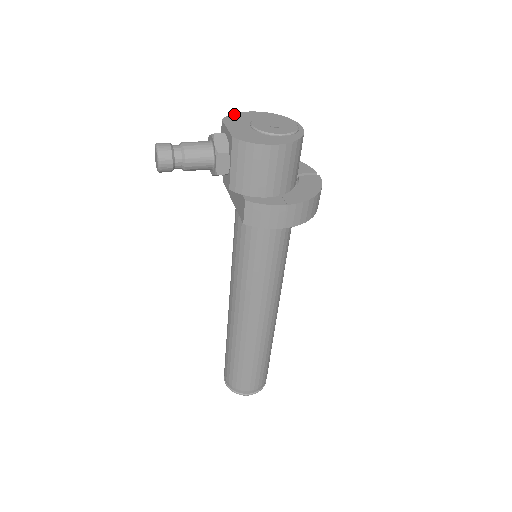
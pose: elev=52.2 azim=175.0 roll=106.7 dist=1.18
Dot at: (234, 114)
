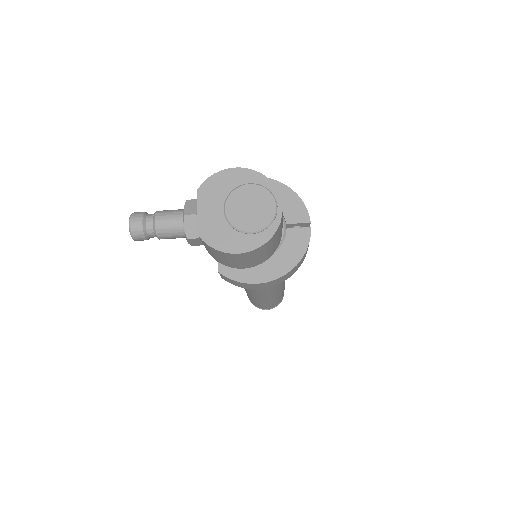
Dot at: (214, 176)
